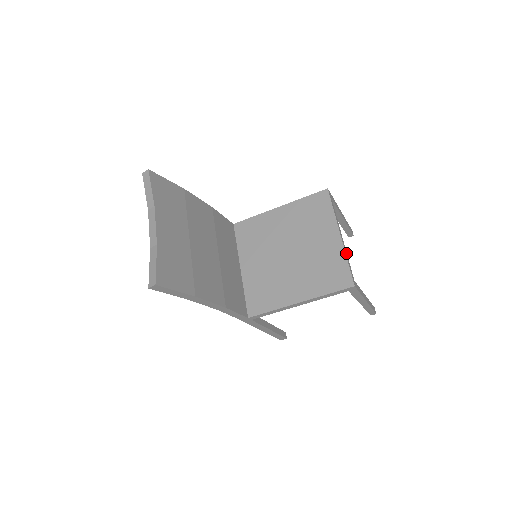
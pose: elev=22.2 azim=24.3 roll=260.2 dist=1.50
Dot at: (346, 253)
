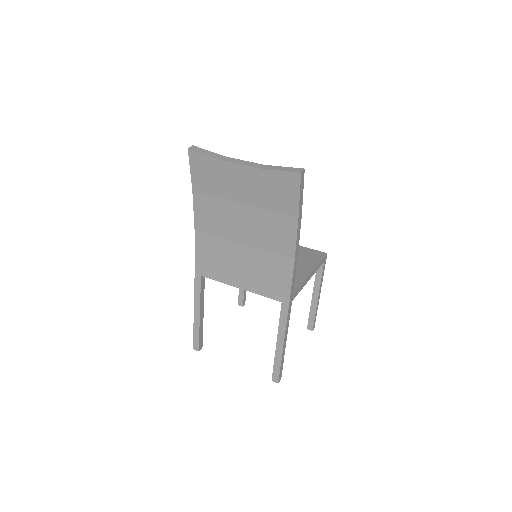
Dot at: occluded
